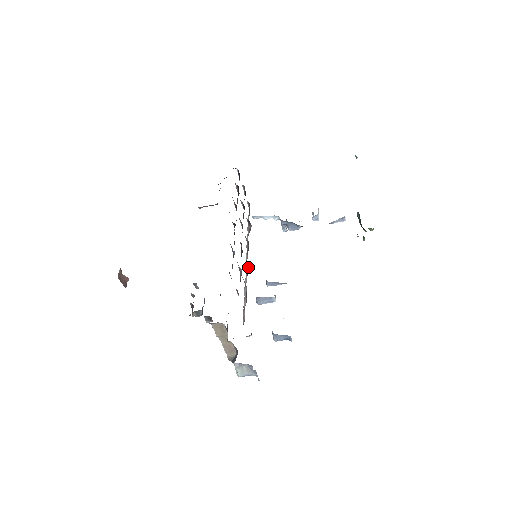
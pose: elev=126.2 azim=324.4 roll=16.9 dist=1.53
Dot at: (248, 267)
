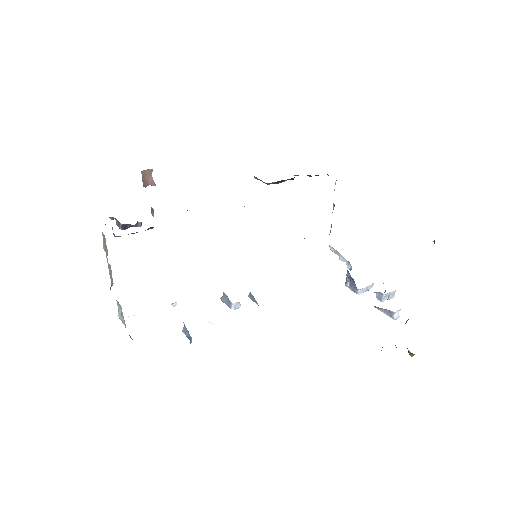
Dot at: occluded
